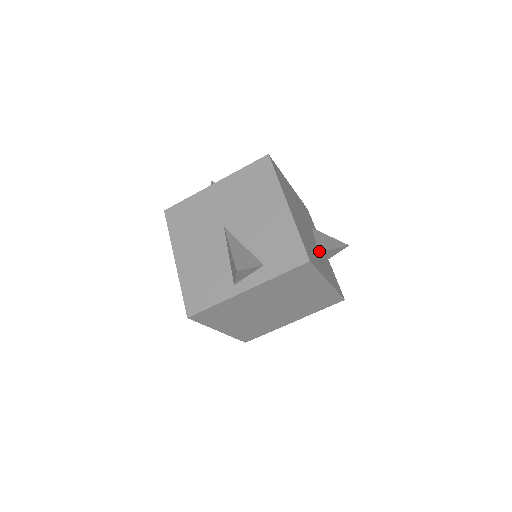
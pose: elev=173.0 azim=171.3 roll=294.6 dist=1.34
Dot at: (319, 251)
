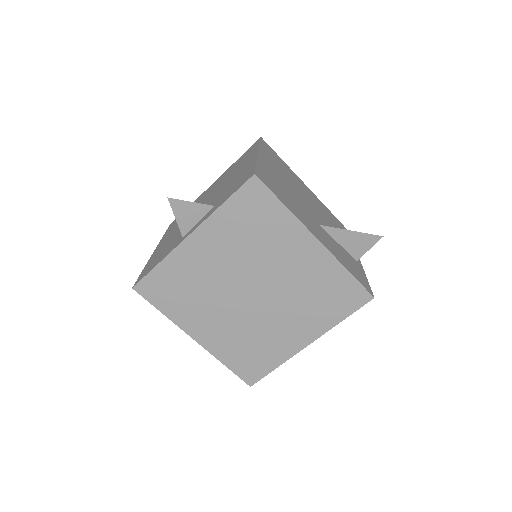
Dot at: (321, 225)
